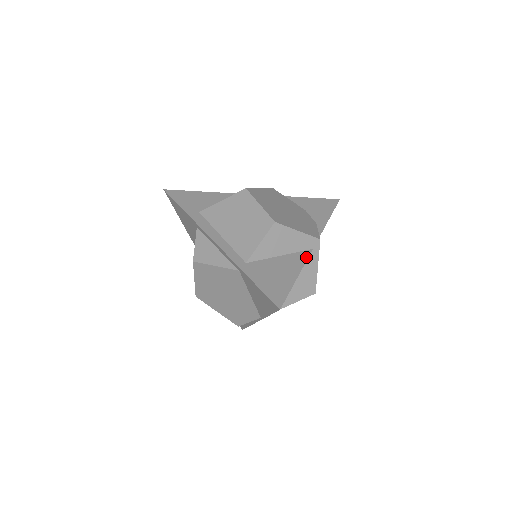
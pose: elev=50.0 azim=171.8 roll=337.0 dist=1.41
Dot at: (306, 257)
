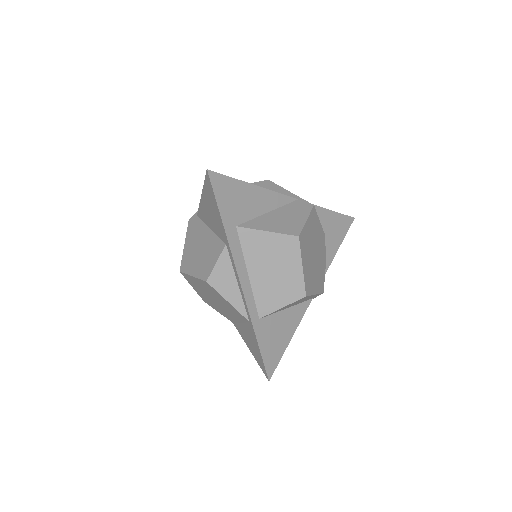
Dot at: (305, 311)
